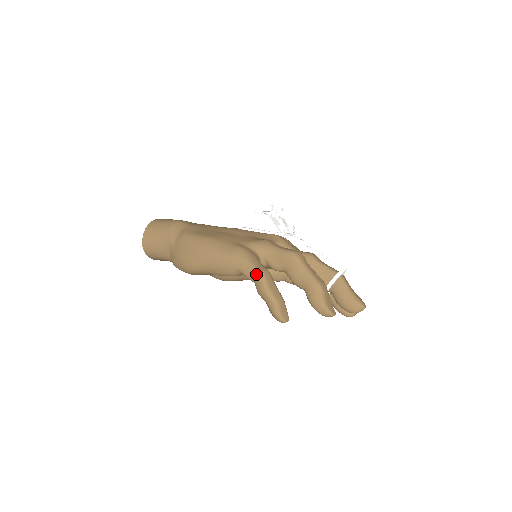
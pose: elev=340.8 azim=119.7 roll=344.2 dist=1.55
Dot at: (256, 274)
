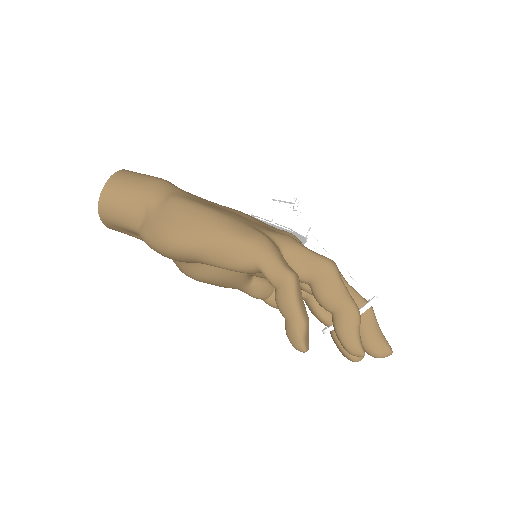
Dot at: (285, 275)
